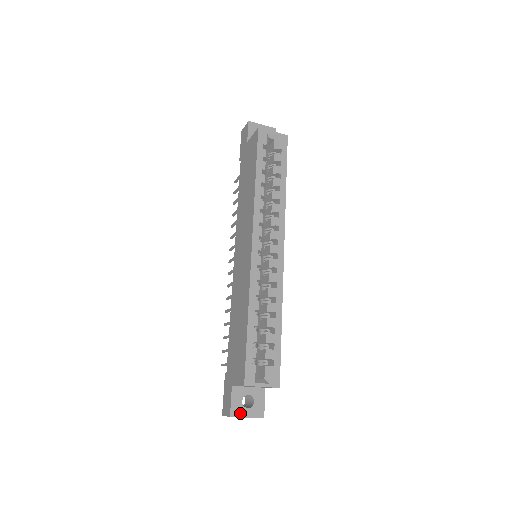
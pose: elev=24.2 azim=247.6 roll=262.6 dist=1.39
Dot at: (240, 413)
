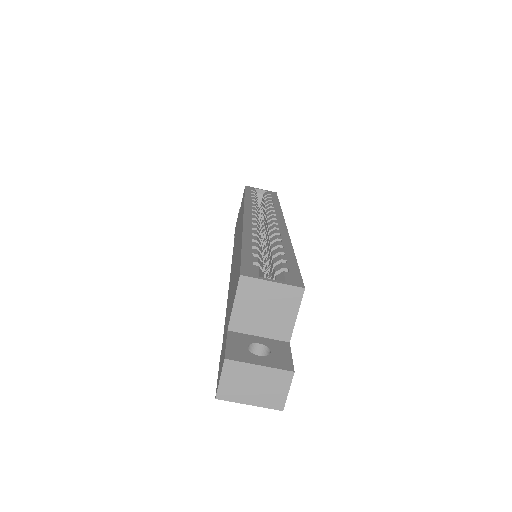
Dot at: (245, 358)
